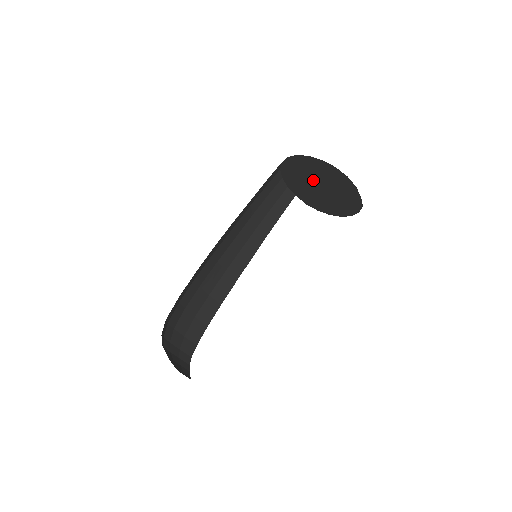
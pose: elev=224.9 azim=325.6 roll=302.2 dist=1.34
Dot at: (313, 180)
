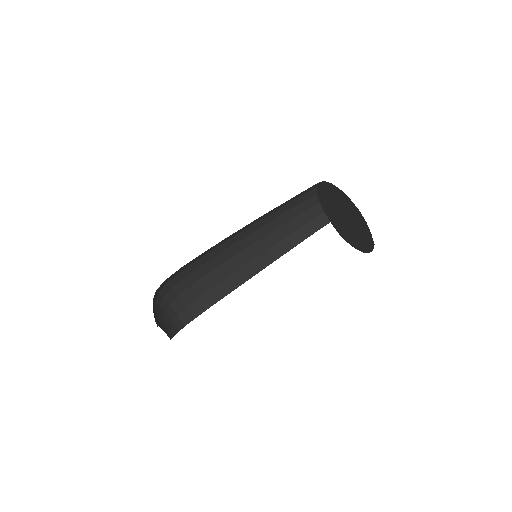
Dot at: (339, 209)
